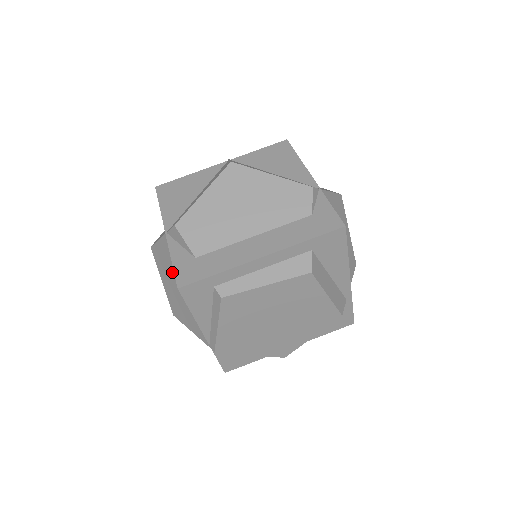
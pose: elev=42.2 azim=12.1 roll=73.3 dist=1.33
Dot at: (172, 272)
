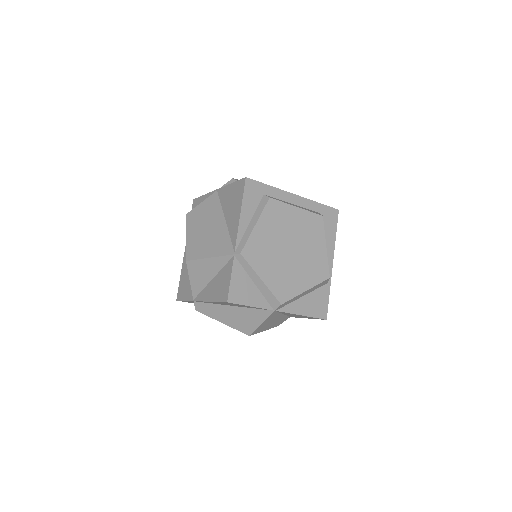
Dot at: (209, 217)
